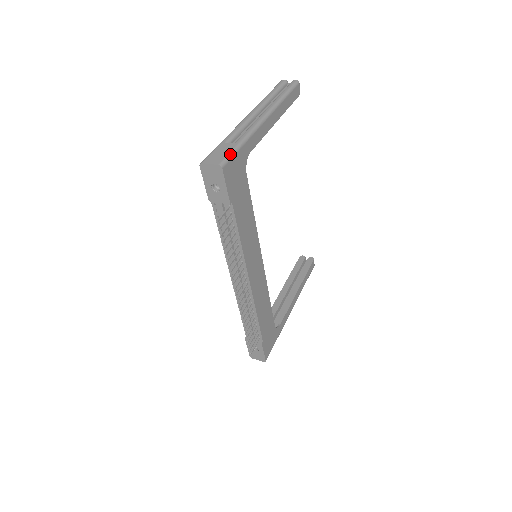
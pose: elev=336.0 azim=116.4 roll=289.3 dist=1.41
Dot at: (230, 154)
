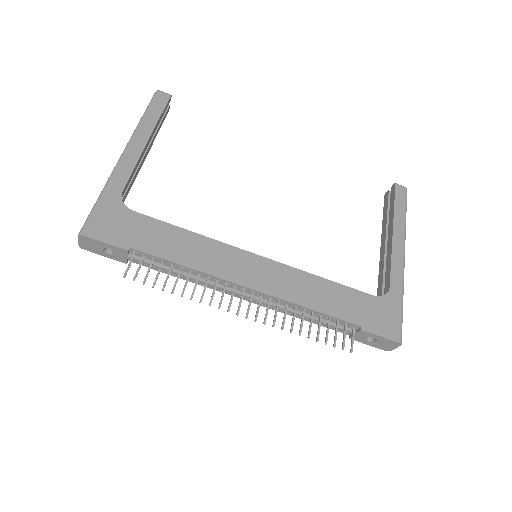
Dot at: (88, 216)
